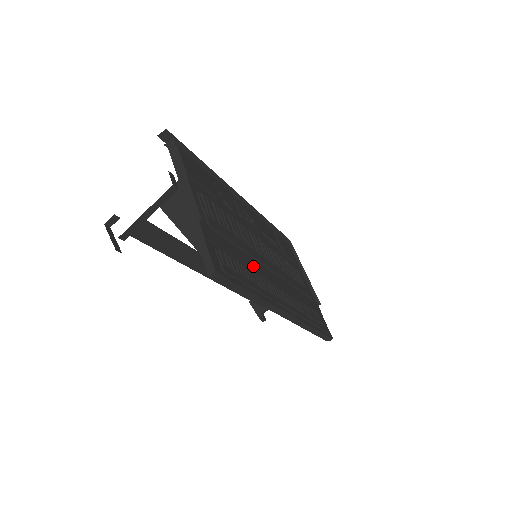
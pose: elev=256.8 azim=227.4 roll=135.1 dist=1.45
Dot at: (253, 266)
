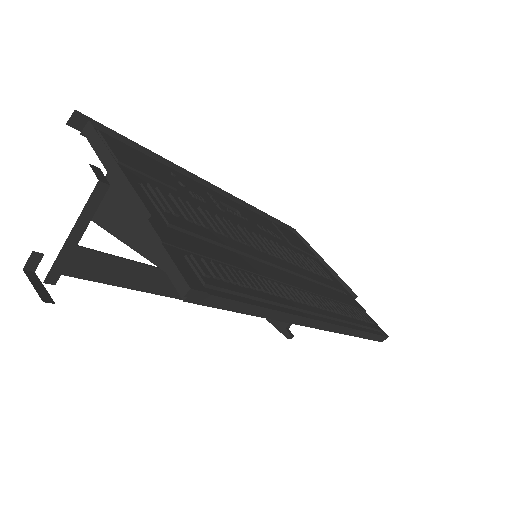
Dot at: (254, 268)
